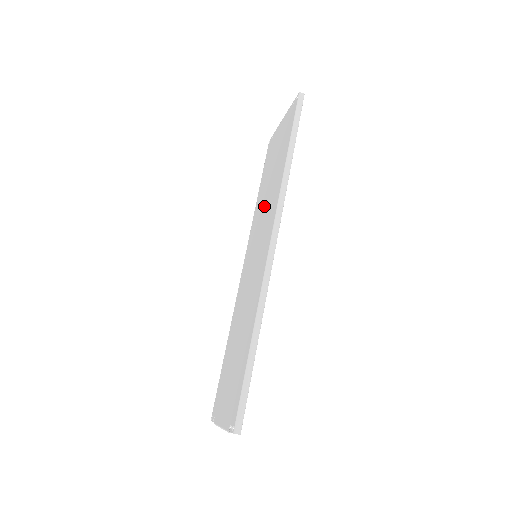
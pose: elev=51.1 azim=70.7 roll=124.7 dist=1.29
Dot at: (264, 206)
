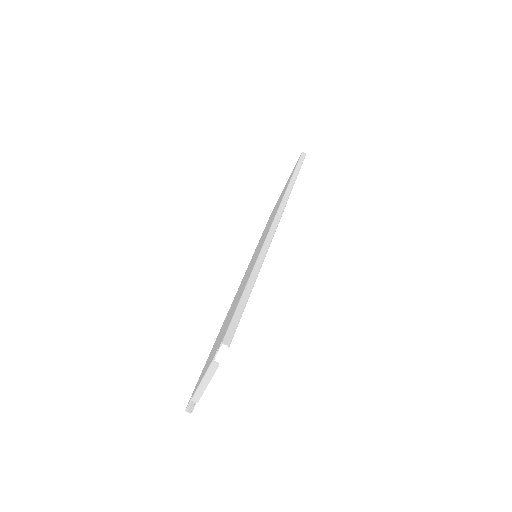
Dot at: (266, 228)
